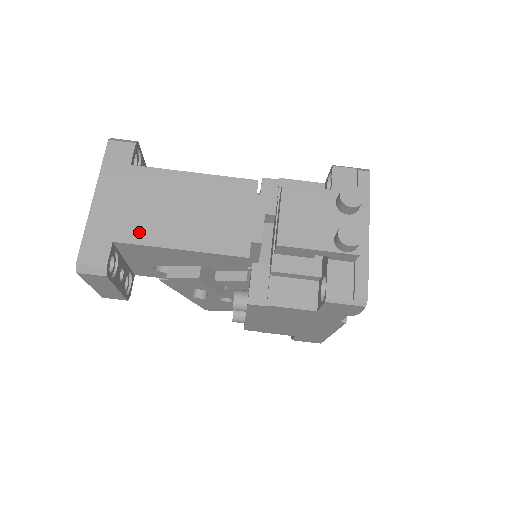
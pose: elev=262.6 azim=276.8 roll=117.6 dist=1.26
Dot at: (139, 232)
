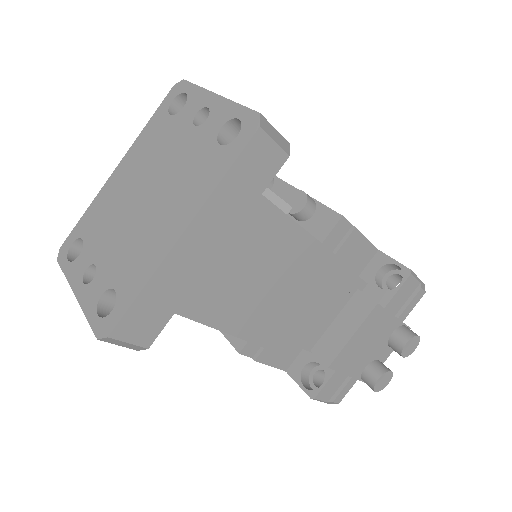
Dot at: (214, 307)
